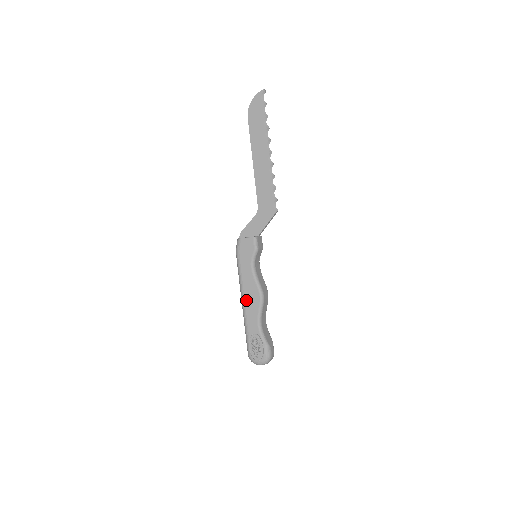
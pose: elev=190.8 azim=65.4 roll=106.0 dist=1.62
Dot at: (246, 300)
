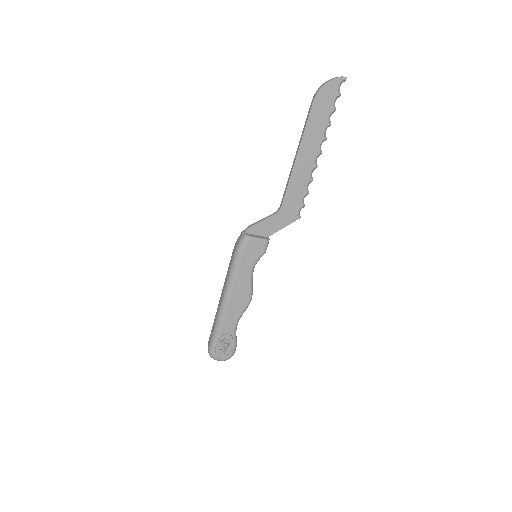
Dot at: (231, 301)
